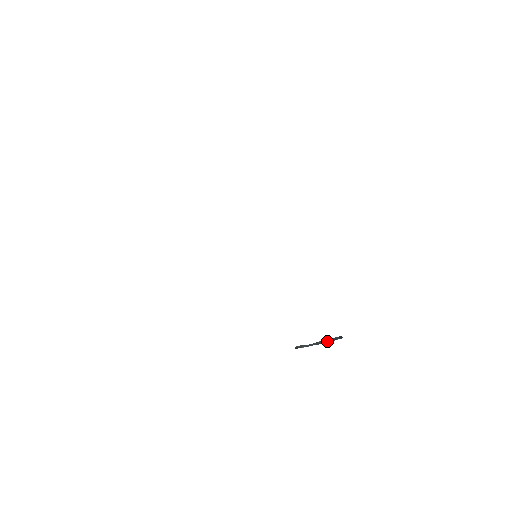
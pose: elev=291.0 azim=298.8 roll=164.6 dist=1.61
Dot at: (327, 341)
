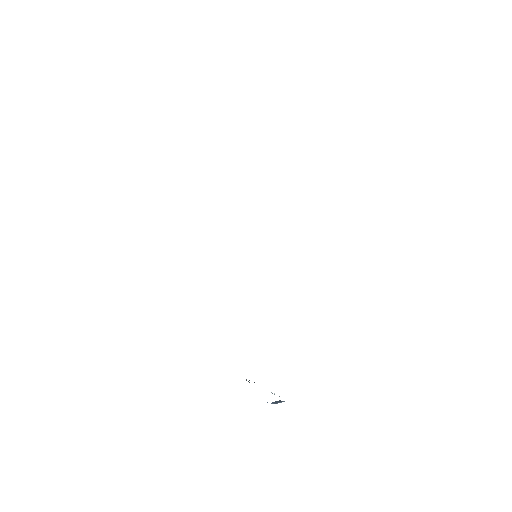
Dot at: occluded
